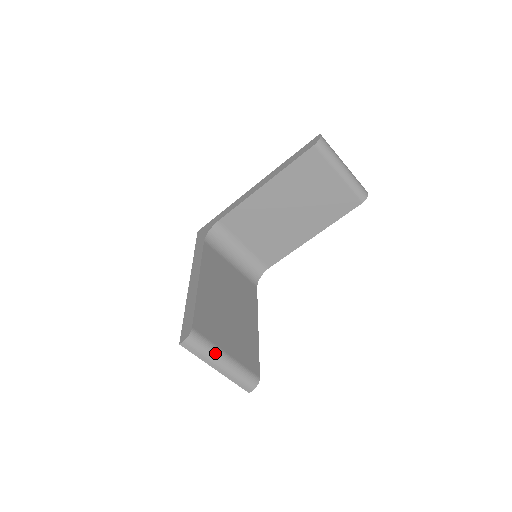
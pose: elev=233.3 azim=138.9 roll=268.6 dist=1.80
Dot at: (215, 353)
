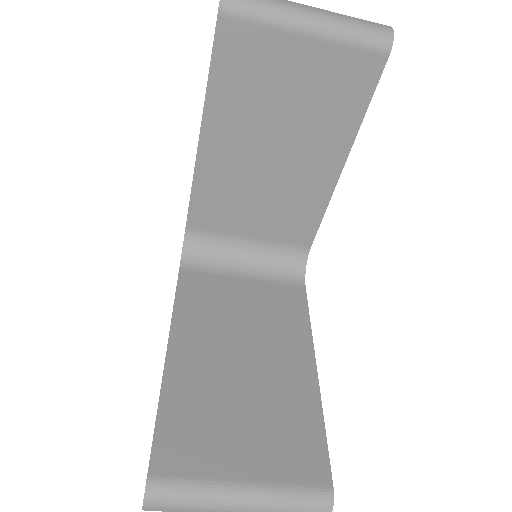
Dot at: (214, 496)
